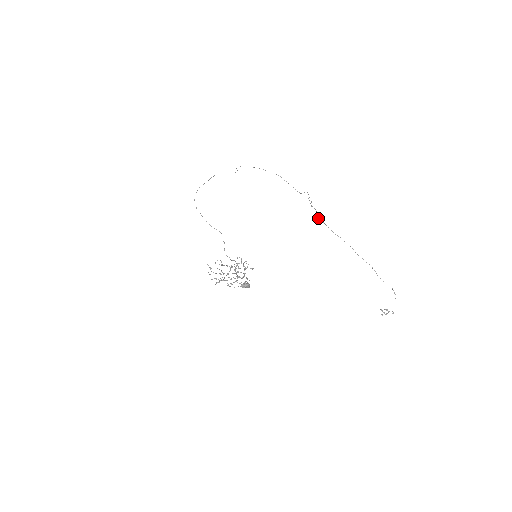
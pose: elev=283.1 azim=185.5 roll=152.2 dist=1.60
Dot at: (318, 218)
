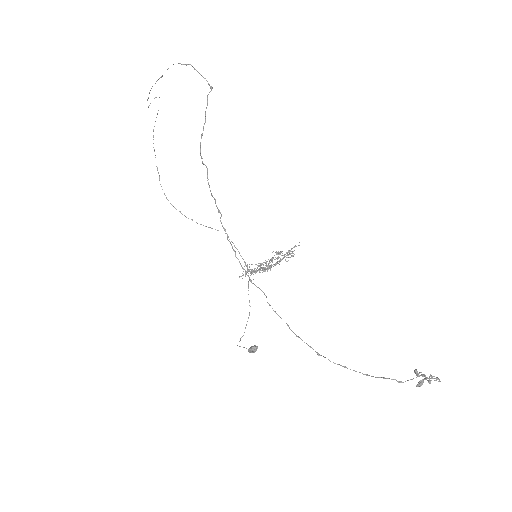
Dot at: occluded
